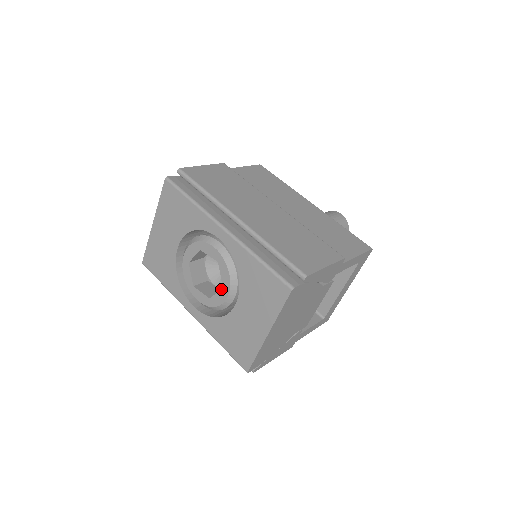
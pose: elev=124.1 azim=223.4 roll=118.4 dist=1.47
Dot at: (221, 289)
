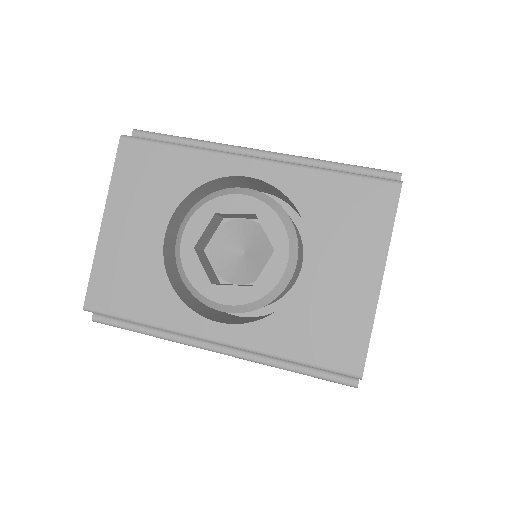
Dot at: (272, 256)
